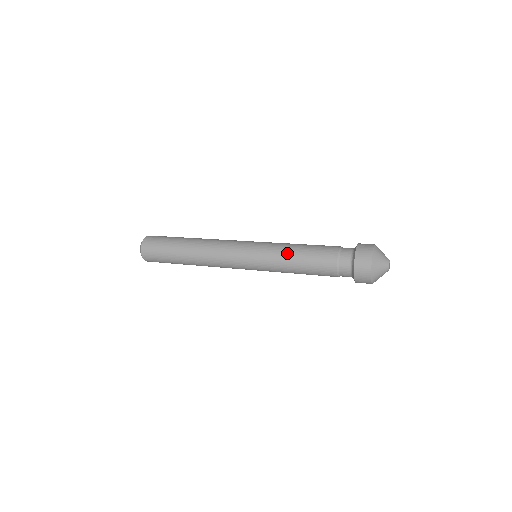
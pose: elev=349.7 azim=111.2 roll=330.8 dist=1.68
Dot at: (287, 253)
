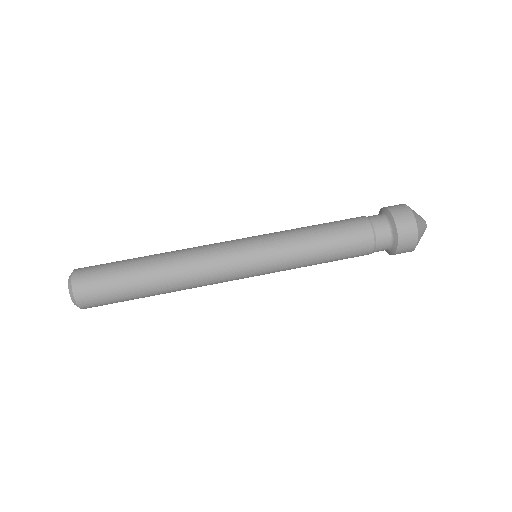
Dot at: (310, 255)
